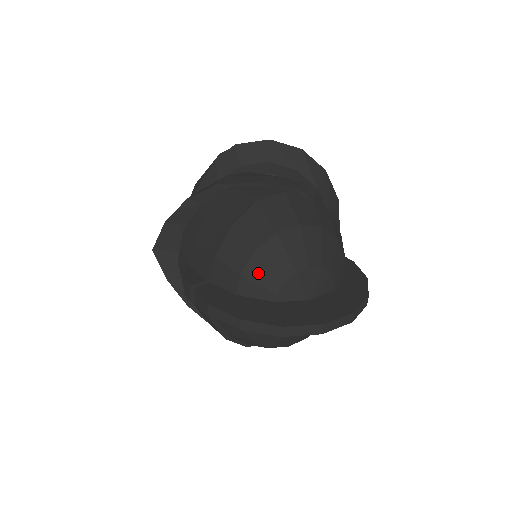
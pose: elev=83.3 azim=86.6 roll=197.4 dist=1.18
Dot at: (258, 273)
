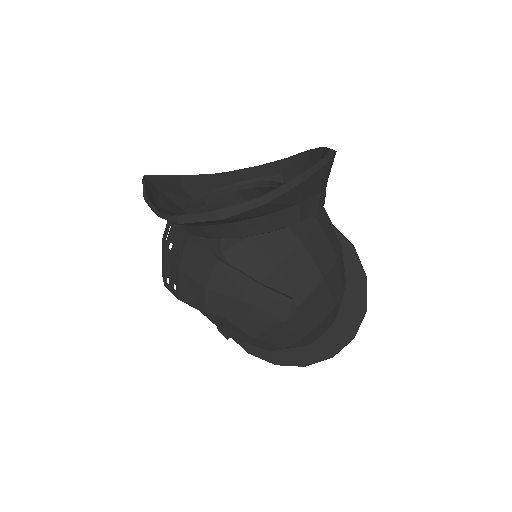
Dot at: occluded
